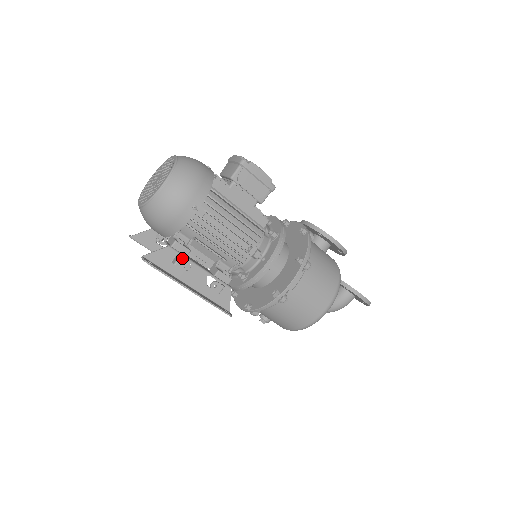
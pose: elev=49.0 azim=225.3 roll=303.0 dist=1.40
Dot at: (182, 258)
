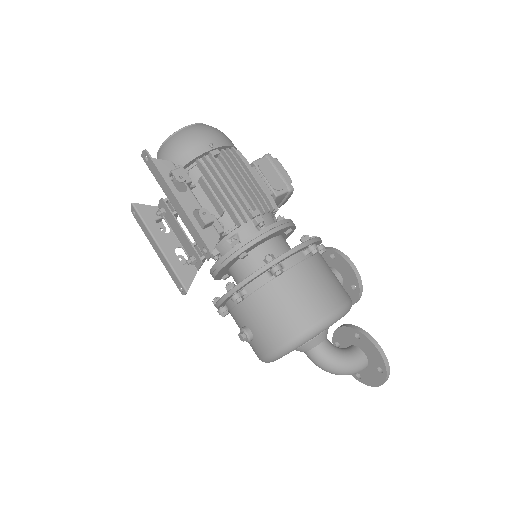
Dot at: (181, 169)
